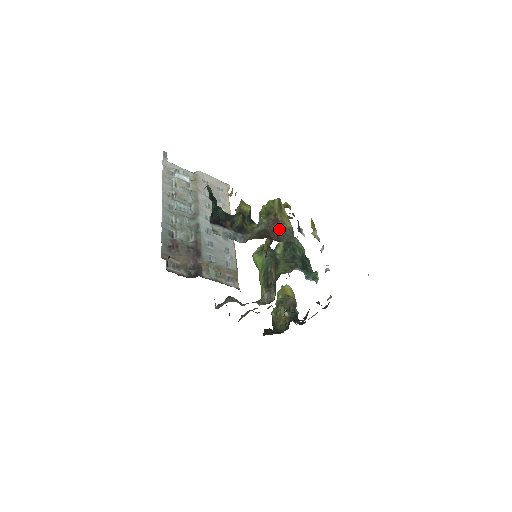
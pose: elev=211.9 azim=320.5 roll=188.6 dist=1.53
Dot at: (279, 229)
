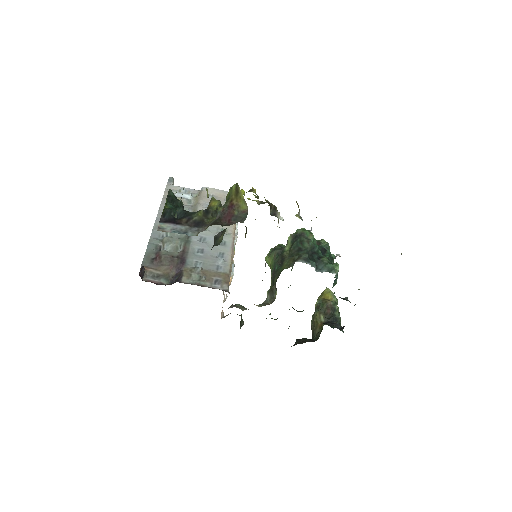
Dot at: (233, 214)
